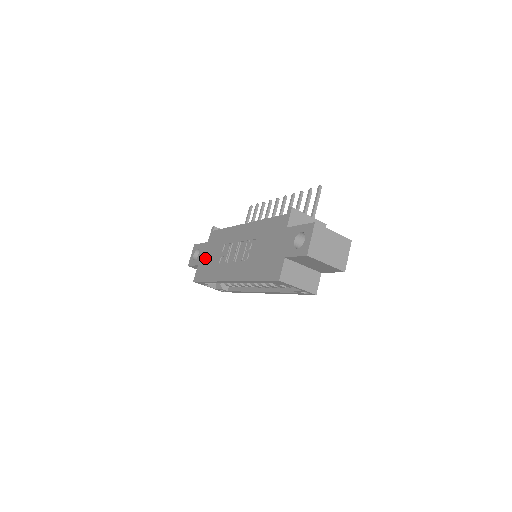
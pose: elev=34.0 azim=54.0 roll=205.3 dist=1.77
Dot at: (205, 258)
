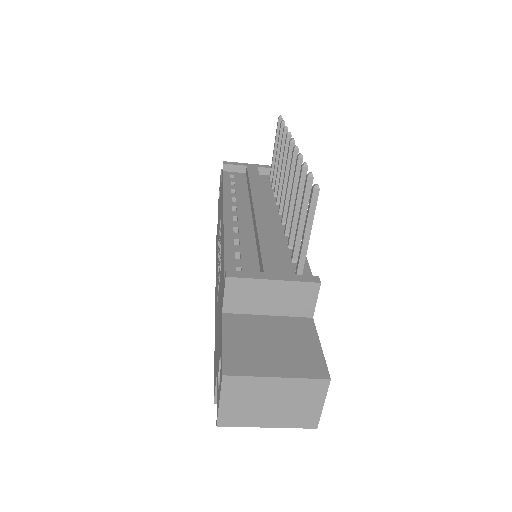
Dot at: occluded
